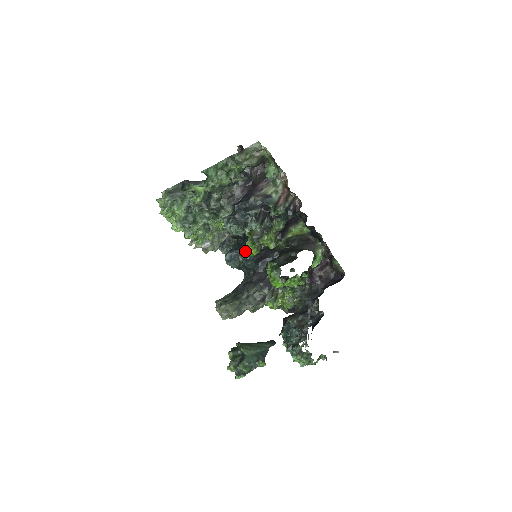
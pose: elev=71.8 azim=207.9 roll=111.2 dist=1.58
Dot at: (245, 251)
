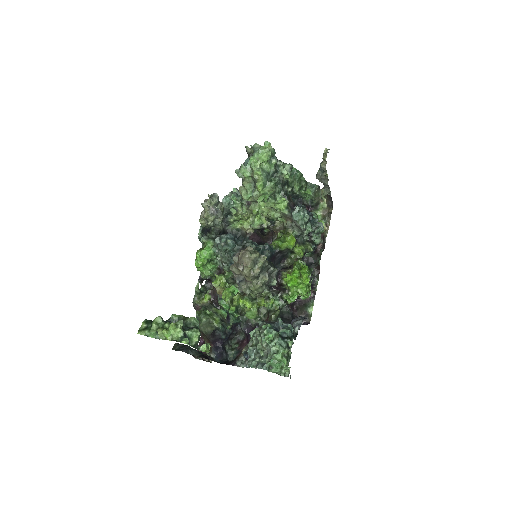
Dot at: (277, 240)
